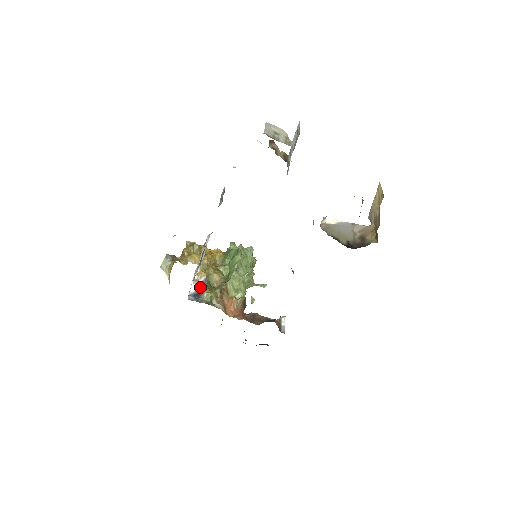
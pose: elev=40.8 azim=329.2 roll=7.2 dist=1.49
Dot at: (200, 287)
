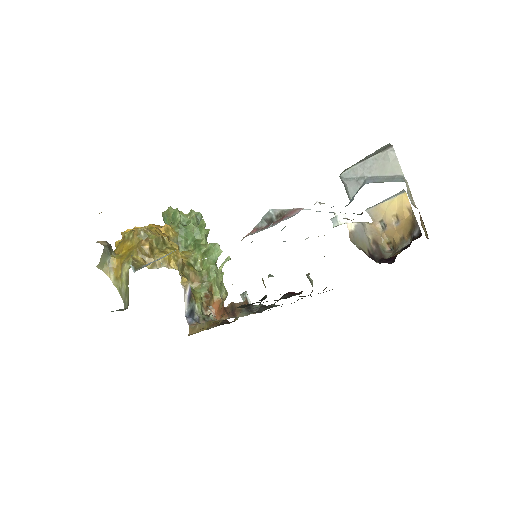
Dot at: (189, 300)
